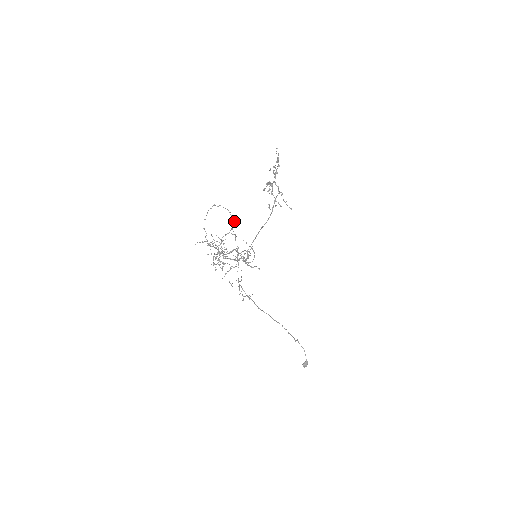
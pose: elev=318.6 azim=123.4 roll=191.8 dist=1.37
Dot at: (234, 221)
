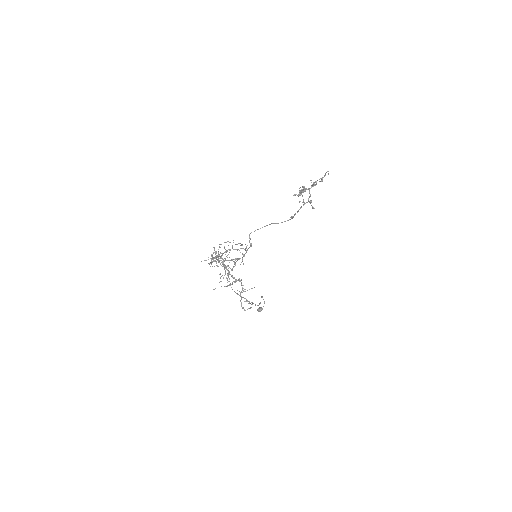
Dot at: occluded
